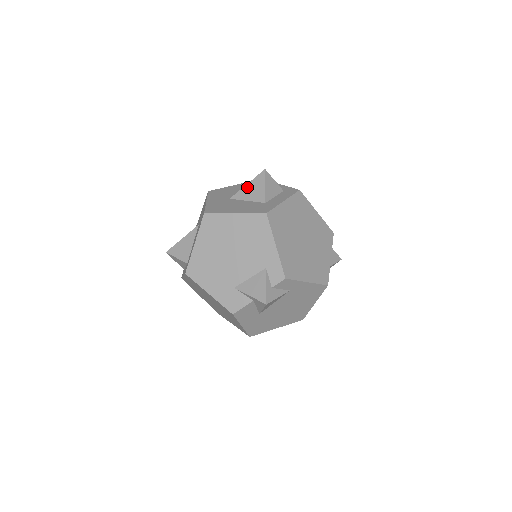
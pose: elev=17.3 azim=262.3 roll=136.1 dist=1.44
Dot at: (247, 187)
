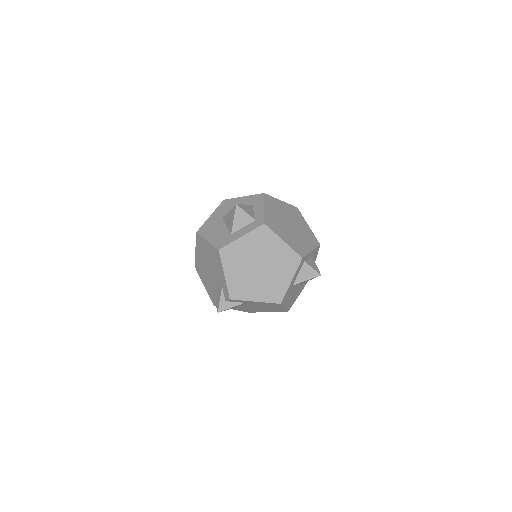
Dot at: (228, 214)
